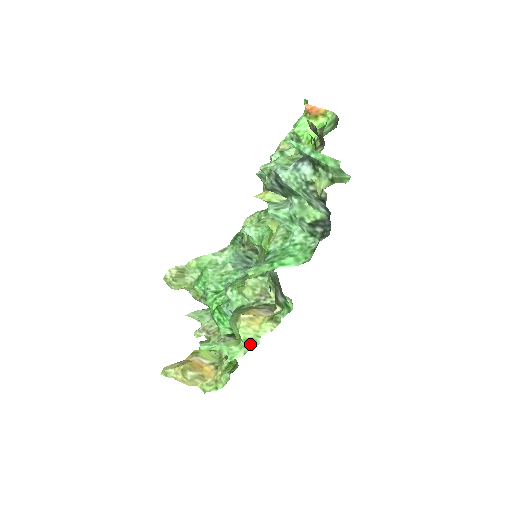
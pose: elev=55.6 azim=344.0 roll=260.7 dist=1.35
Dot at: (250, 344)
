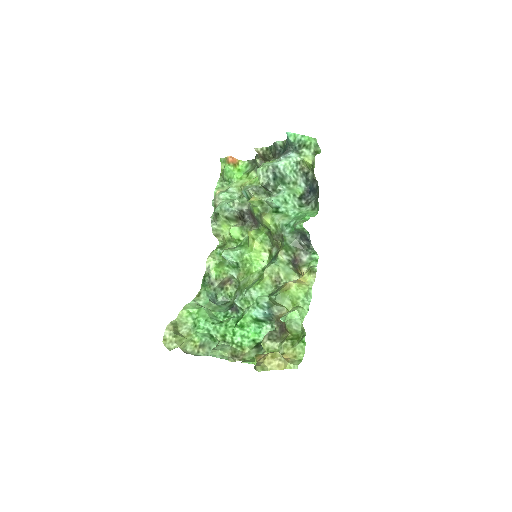
Dot at: (307, 299)
